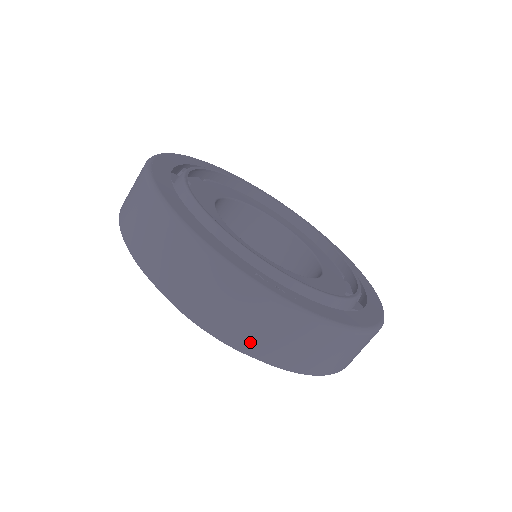
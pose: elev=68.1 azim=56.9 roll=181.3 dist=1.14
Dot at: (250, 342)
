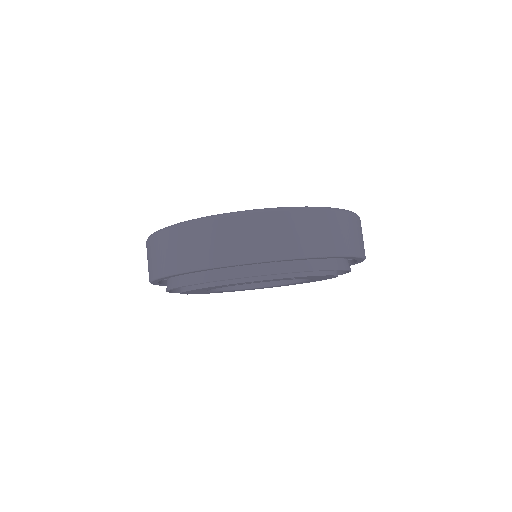
Dot at: (259, 251)
